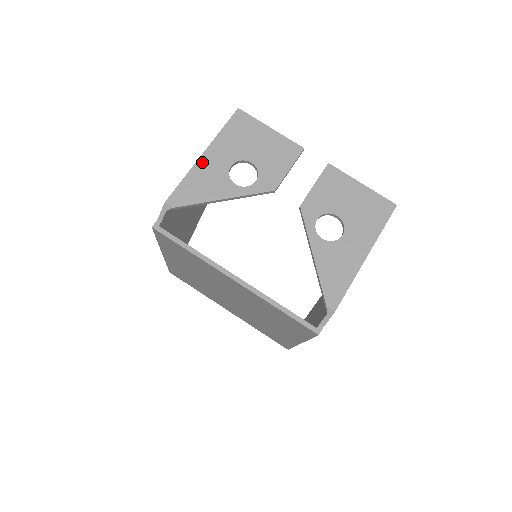
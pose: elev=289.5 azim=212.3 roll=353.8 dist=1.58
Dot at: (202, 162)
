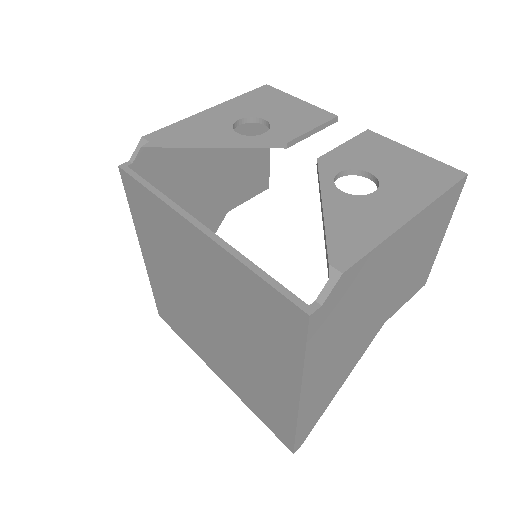
Dot at: (205, 114)
